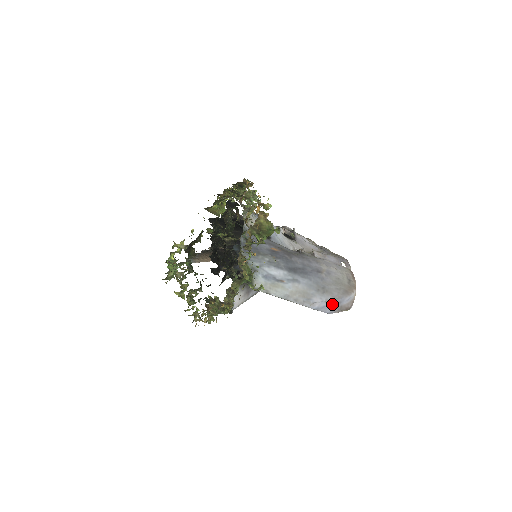
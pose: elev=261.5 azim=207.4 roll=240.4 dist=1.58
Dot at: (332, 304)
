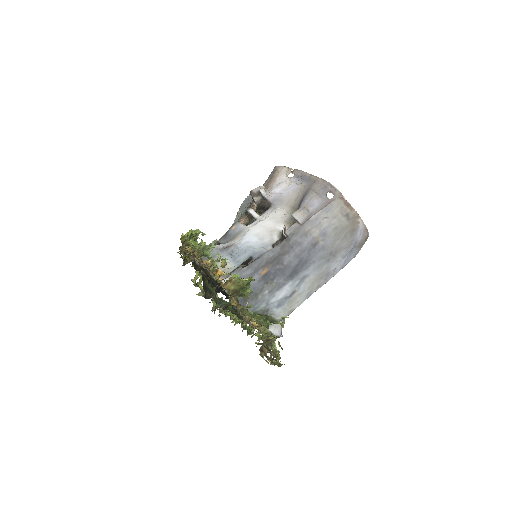
Dot at: (350, 252)
